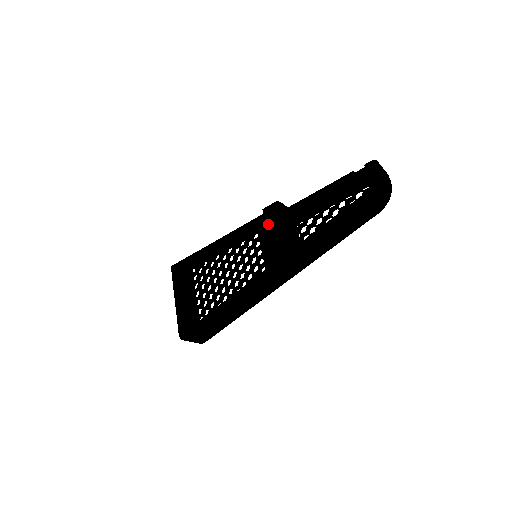
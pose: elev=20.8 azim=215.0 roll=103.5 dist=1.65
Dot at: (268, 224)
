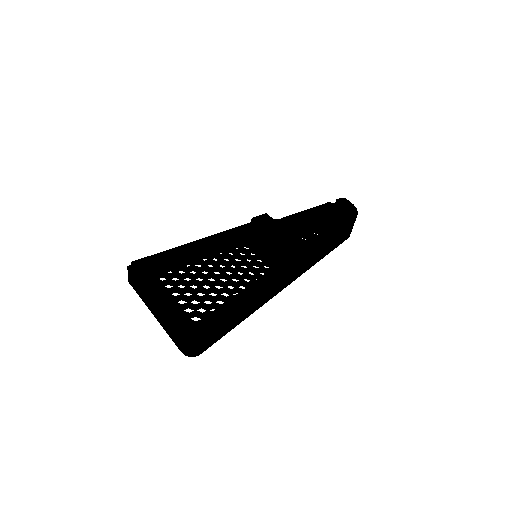
Dot at: (267, 227)
